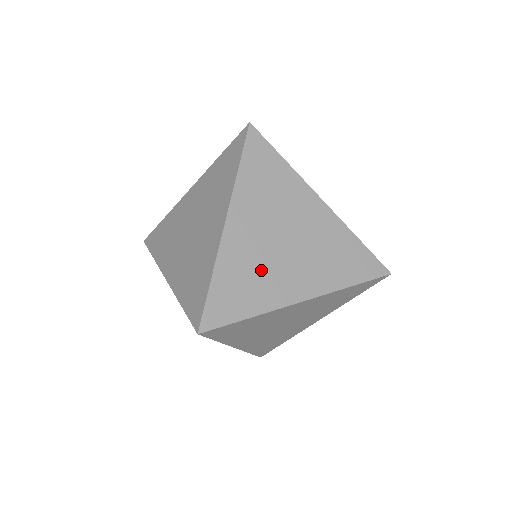
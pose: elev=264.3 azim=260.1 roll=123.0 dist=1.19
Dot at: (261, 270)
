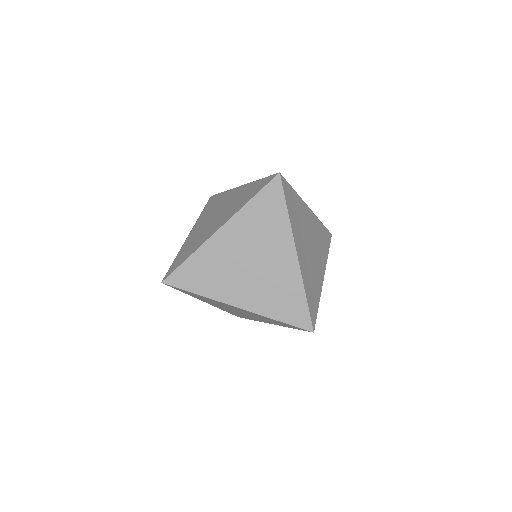
Dot at: (222, 272)
